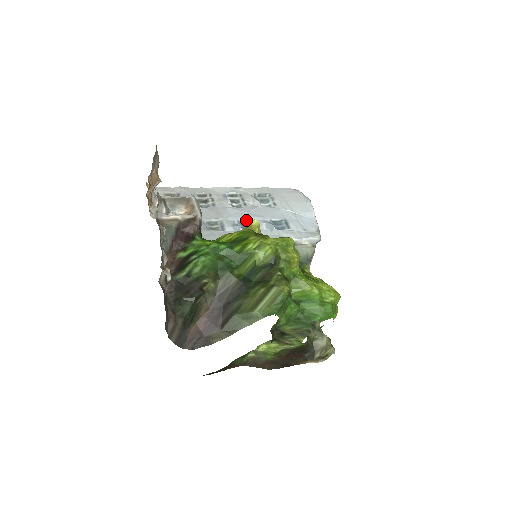
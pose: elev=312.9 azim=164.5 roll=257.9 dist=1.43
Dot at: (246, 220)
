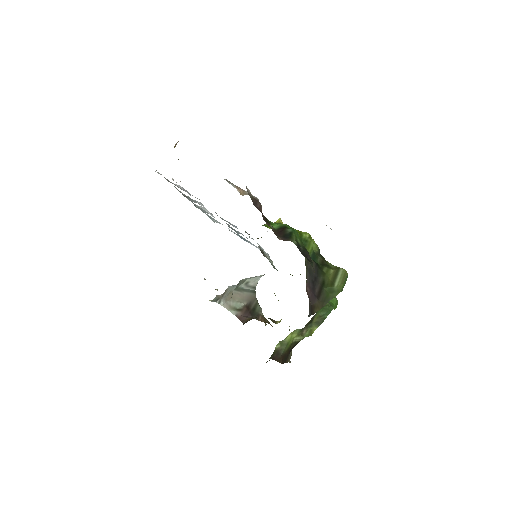
Dot at: occluded
